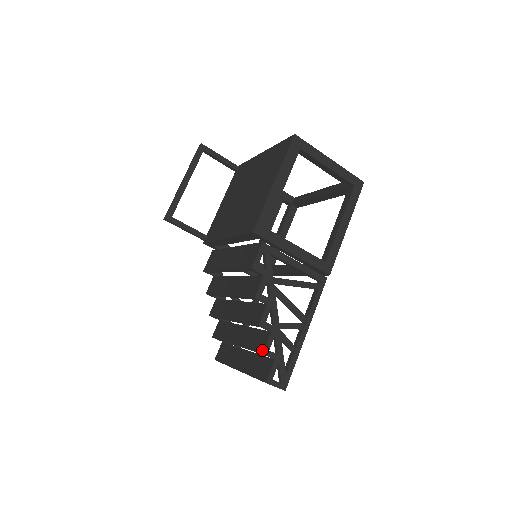
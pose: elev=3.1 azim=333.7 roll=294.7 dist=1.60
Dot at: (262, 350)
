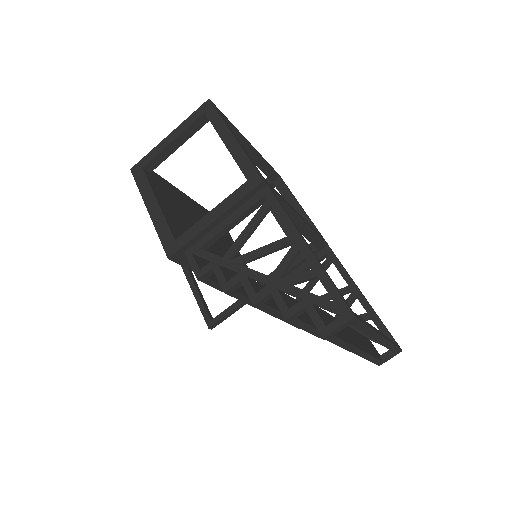
Dot at: (285, 318)
